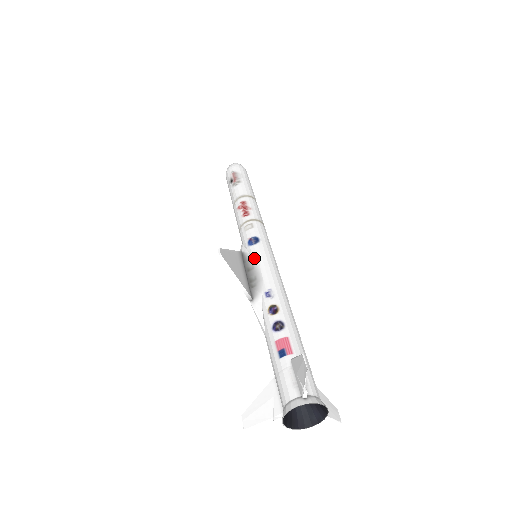
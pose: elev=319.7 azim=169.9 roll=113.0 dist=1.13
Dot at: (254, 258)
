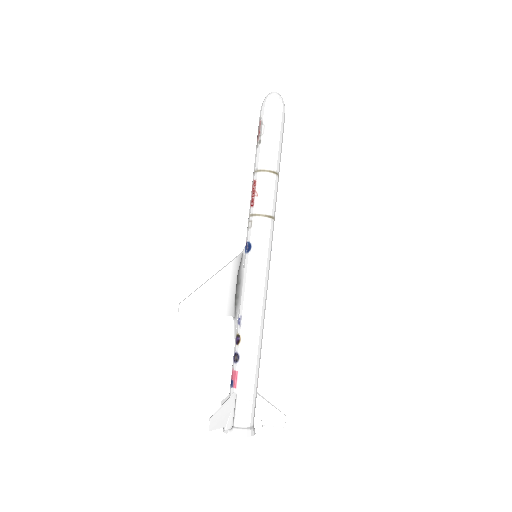
Dot at: (242, 271)
